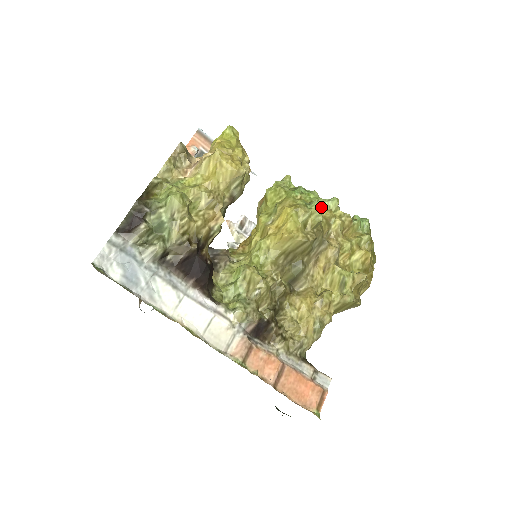
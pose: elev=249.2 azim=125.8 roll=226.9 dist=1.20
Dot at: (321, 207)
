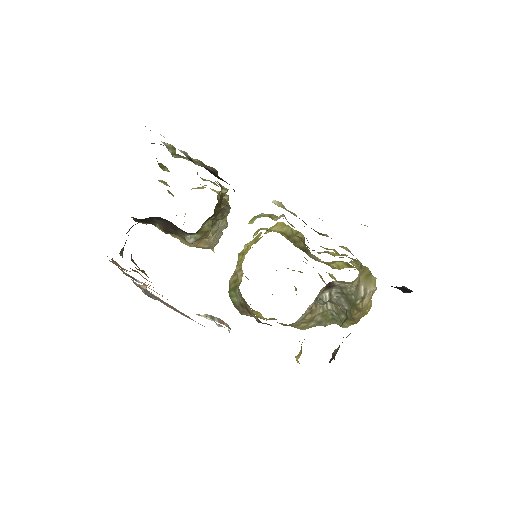
Dot at: occluded
